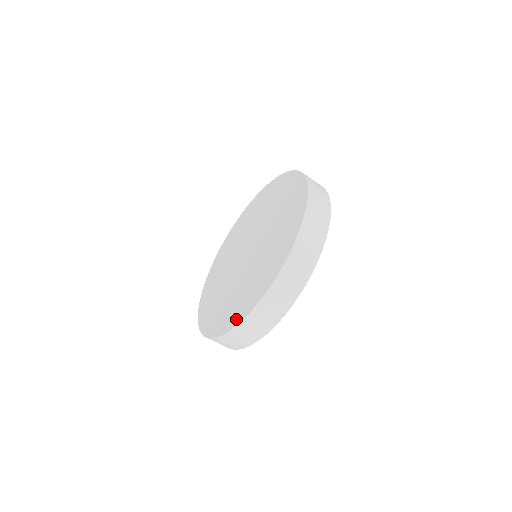
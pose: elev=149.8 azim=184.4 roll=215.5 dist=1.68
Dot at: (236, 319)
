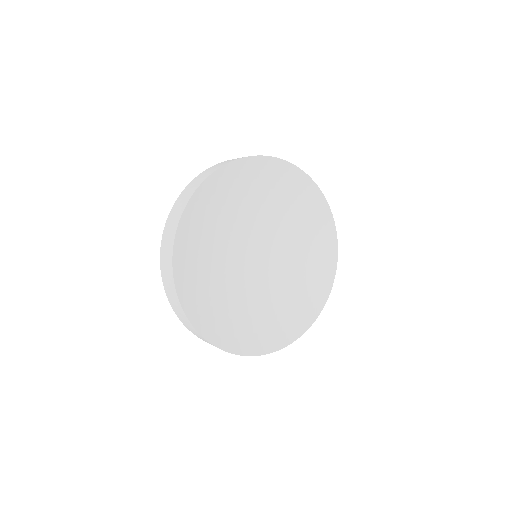
Dot at: occluded
